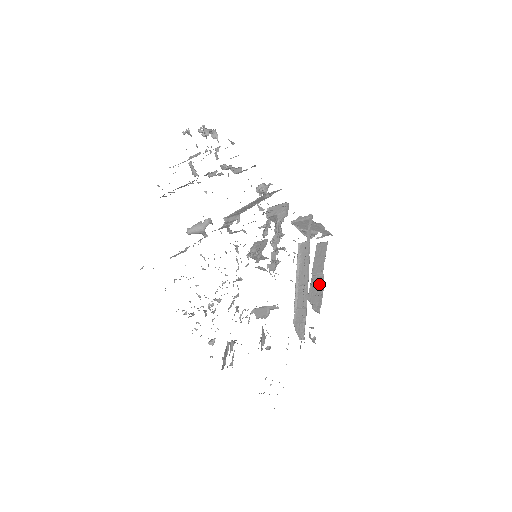
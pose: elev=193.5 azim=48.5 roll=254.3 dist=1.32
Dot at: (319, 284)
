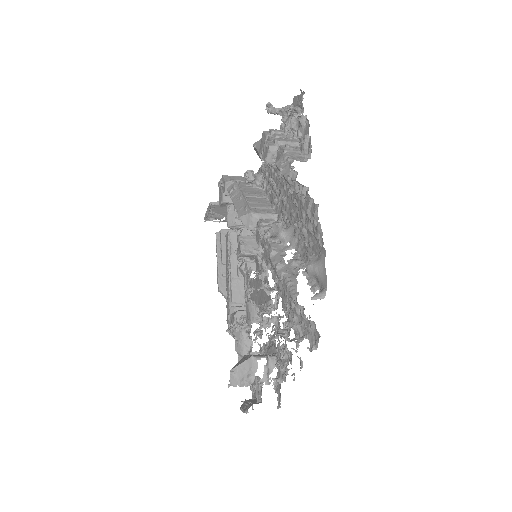
Dot at: occluded
